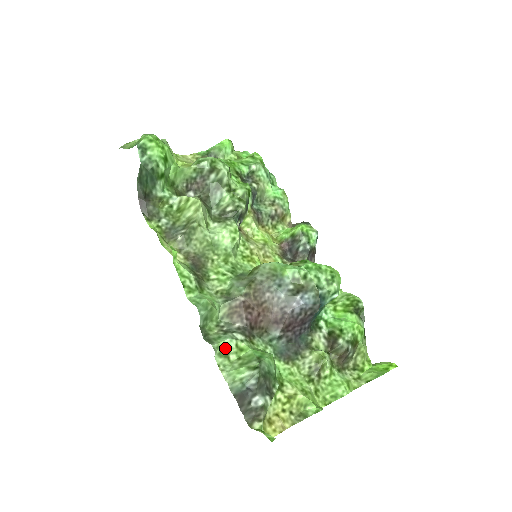
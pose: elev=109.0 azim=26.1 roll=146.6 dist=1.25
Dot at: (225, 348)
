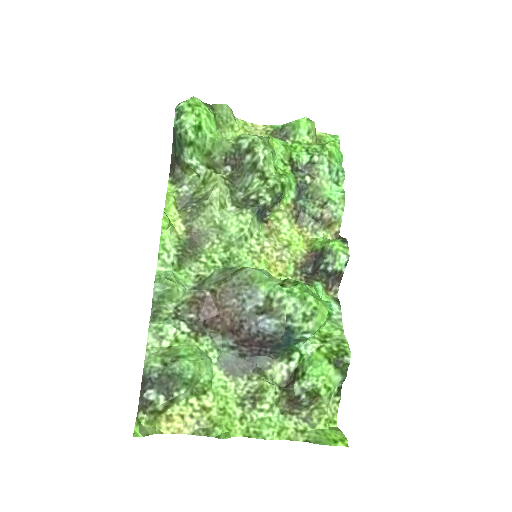
Dot at: (162, 331)
